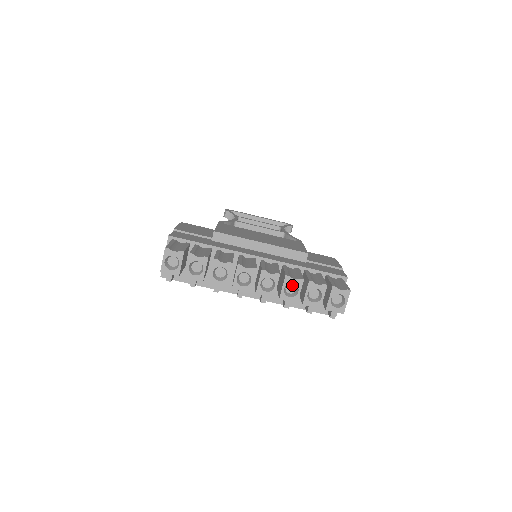
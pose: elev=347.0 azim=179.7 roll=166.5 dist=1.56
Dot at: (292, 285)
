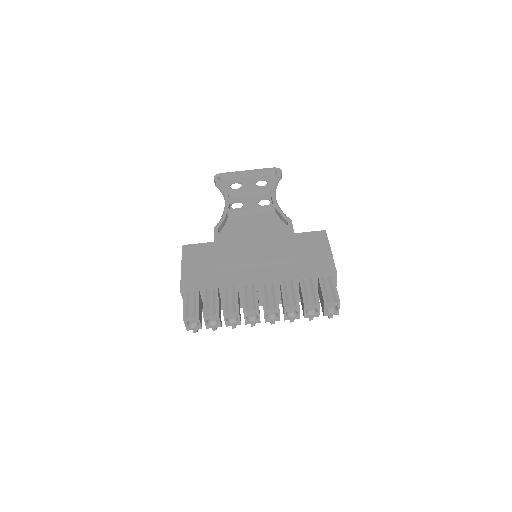
Dot at: occluded
